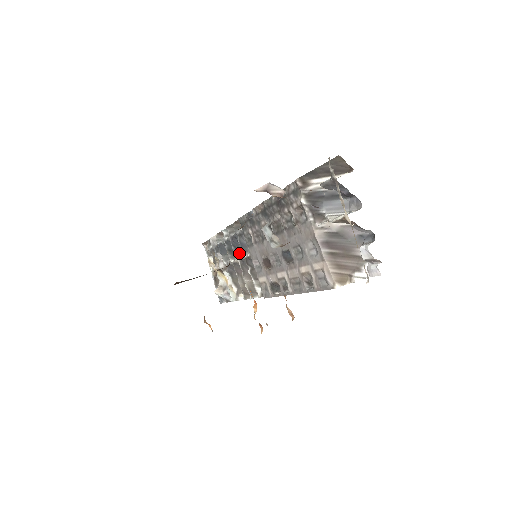
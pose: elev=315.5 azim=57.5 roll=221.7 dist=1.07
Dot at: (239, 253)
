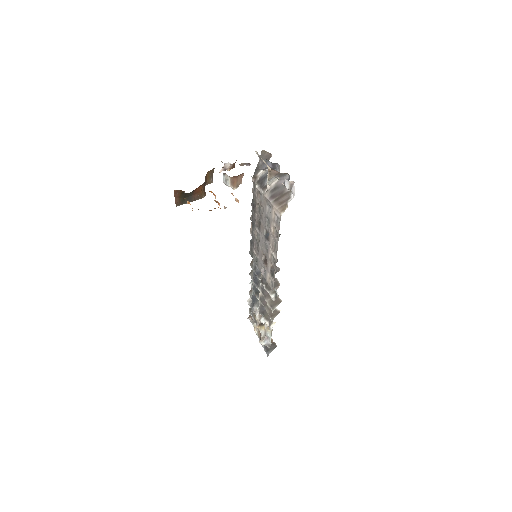
Dot at: (259, 285)
